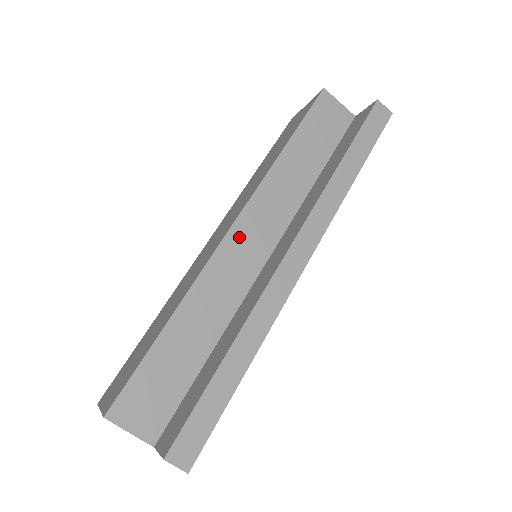
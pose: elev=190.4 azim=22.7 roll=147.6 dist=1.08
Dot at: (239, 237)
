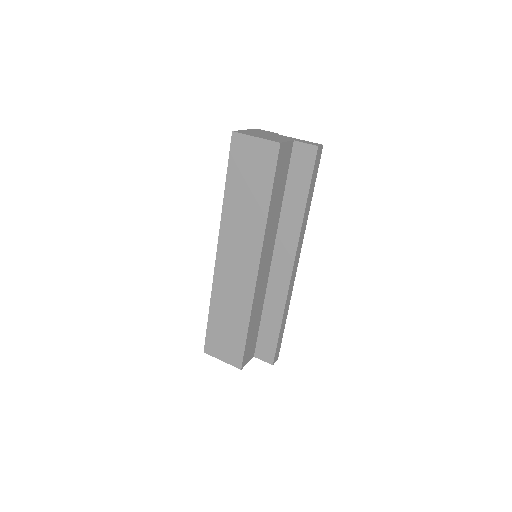
Dot at: (261, 270)
